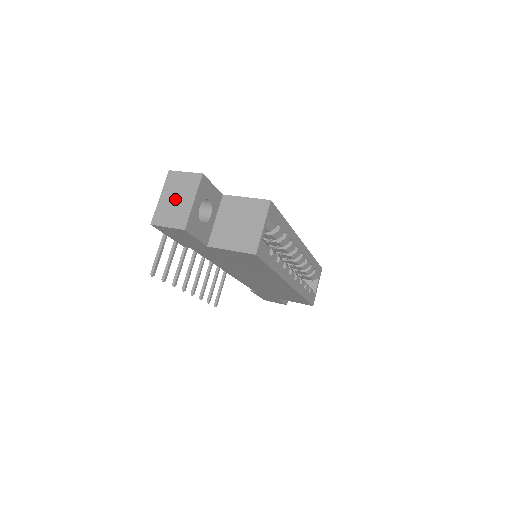
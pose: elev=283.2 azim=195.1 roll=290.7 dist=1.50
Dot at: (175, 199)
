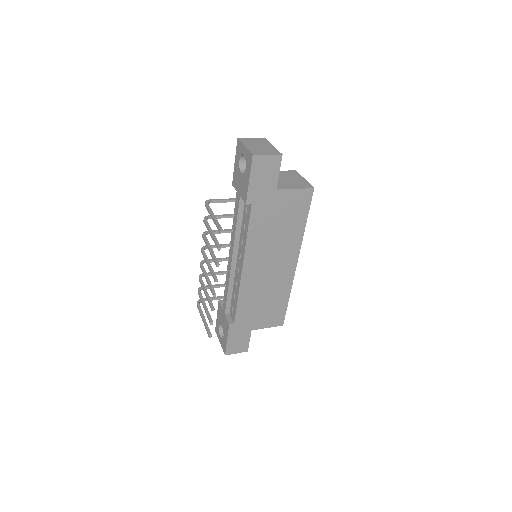
Dot at: (258, 146)
